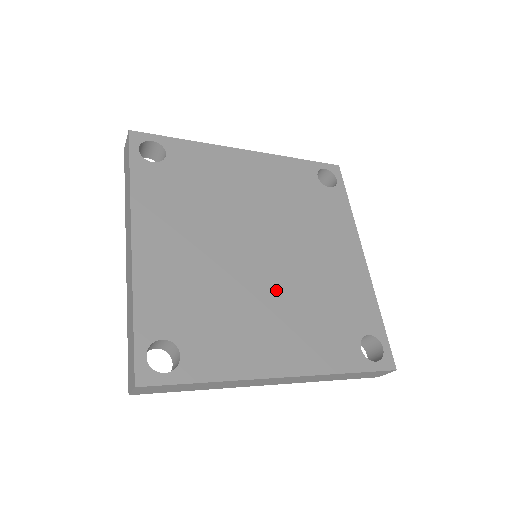
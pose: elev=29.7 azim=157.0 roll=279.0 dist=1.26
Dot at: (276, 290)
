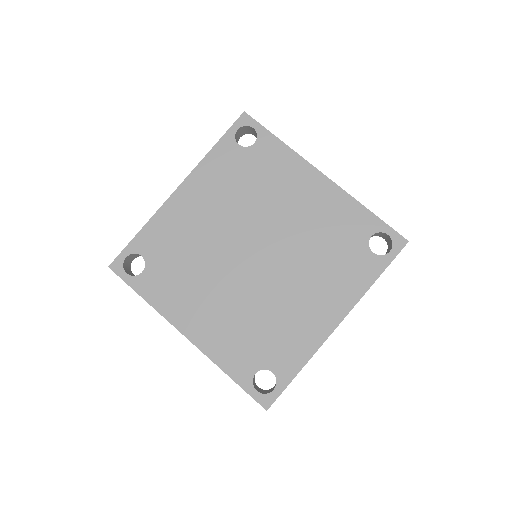
Dot at: (236, 287)
